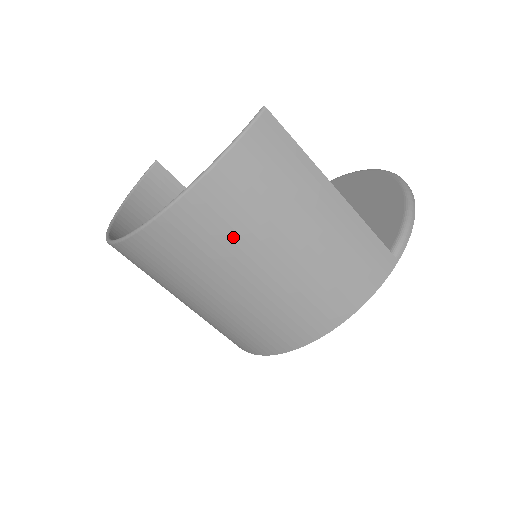
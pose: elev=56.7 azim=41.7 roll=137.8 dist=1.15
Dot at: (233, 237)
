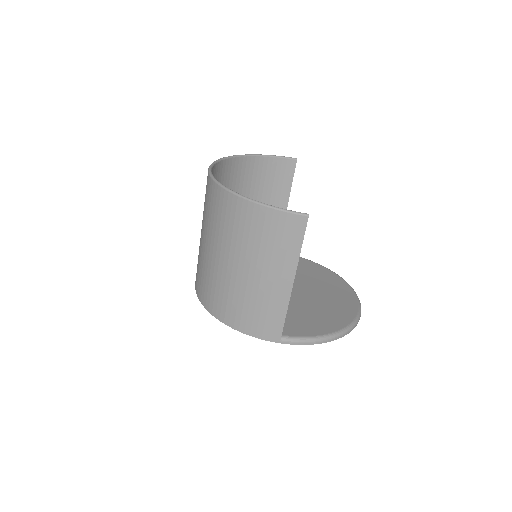
Dot at: (234, 235)
